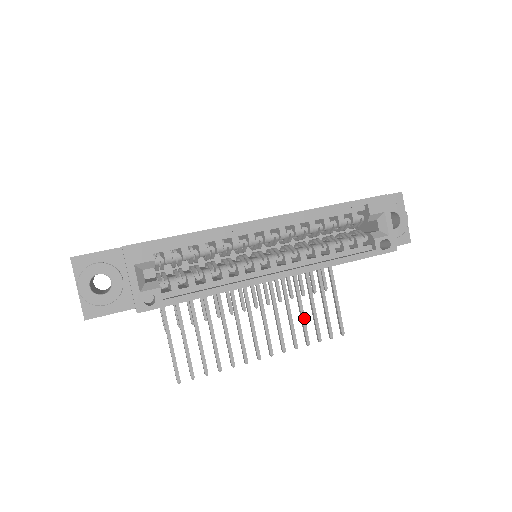
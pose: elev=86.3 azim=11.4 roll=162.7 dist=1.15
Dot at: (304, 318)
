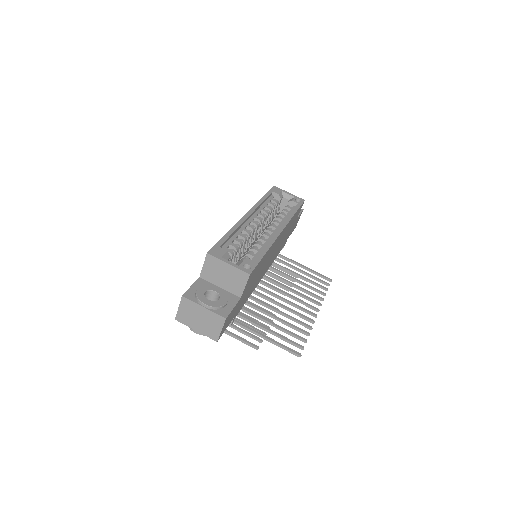
Dot at: (307, 285)
